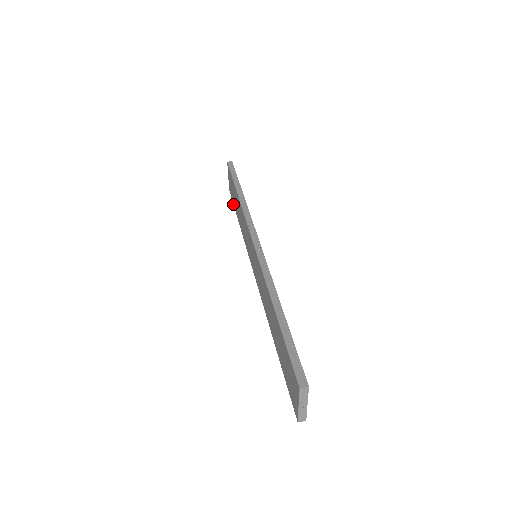
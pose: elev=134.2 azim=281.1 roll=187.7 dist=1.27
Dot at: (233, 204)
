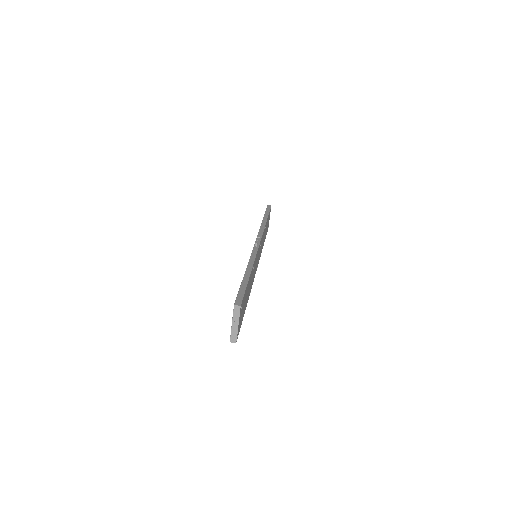
Dot at: occluded
